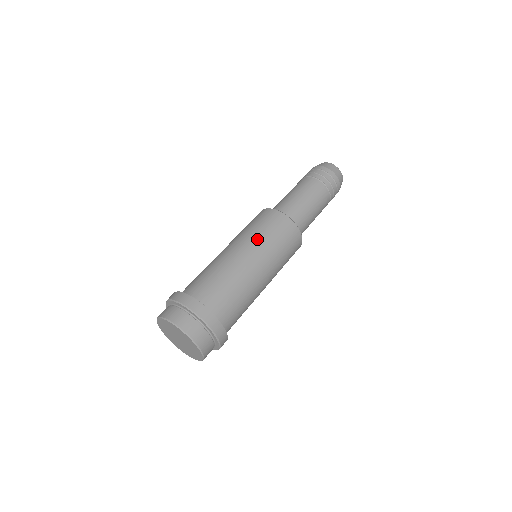
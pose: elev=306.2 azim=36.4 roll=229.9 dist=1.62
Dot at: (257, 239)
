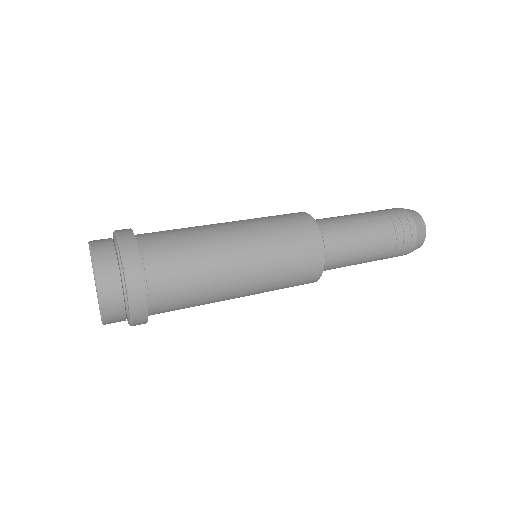
Dot at: occluded
